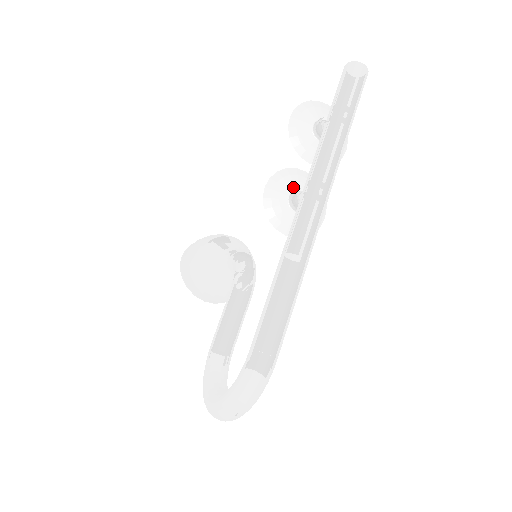
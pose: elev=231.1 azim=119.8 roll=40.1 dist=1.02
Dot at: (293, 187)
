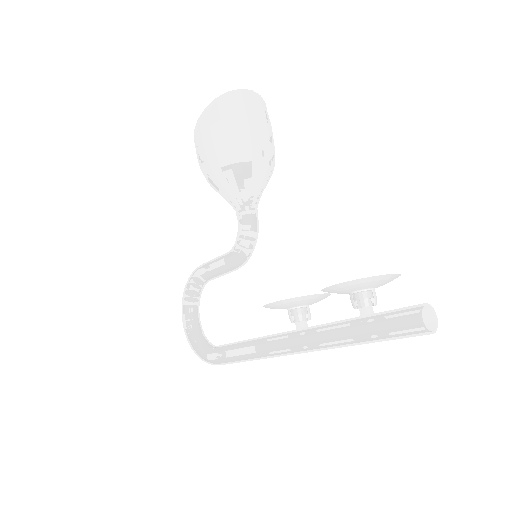
Dot at: (298, 305)
